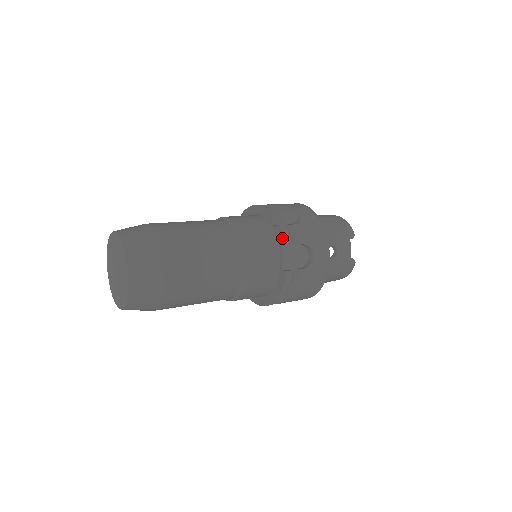
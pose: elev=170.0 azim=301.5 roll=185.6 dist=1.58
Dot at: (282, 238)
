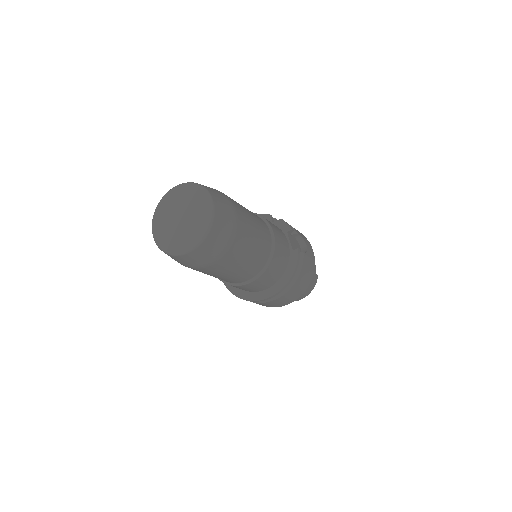
Dot at: (287, 225)
